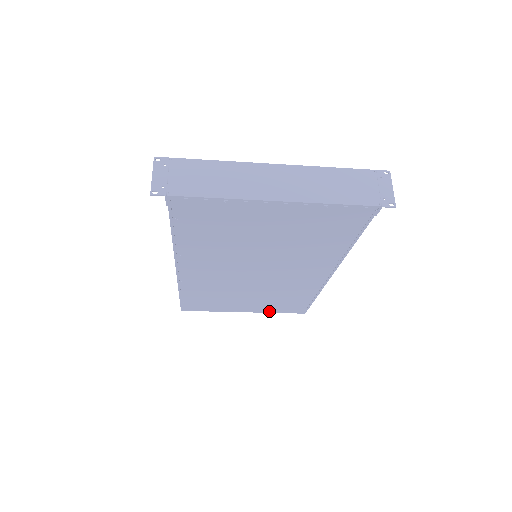
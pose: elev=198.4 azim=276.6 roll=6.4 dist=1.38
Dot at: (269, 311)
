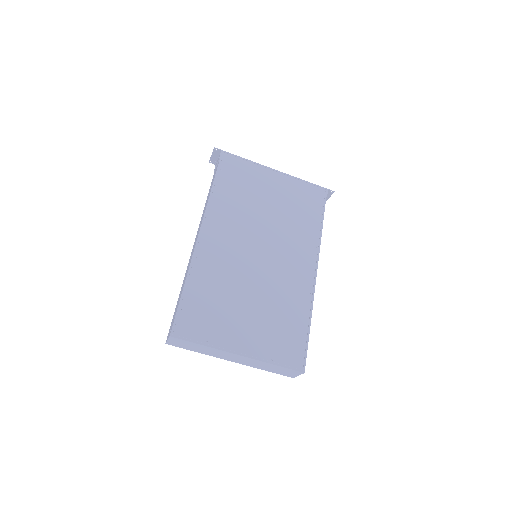
Dot at: (266, 357)
